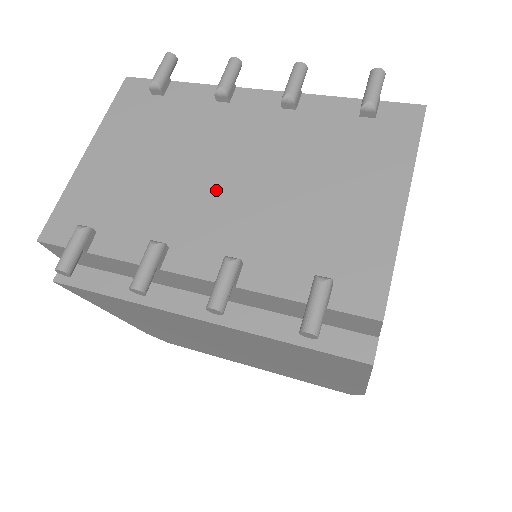
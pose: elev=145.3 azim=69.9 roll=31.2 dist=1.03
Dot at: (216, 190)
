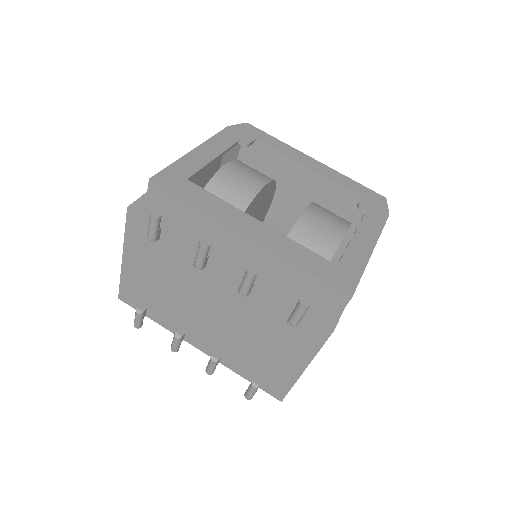
Dot at: (205, 318)
